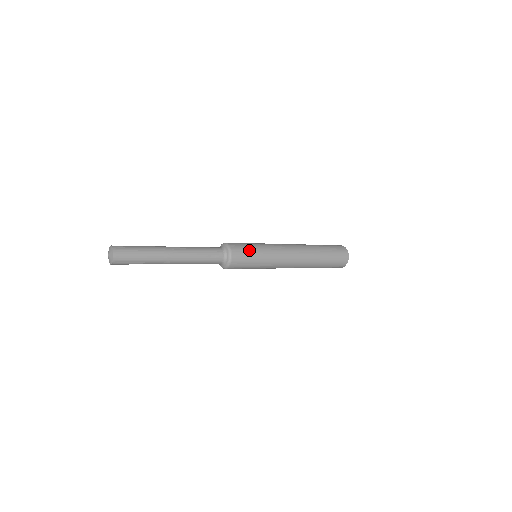
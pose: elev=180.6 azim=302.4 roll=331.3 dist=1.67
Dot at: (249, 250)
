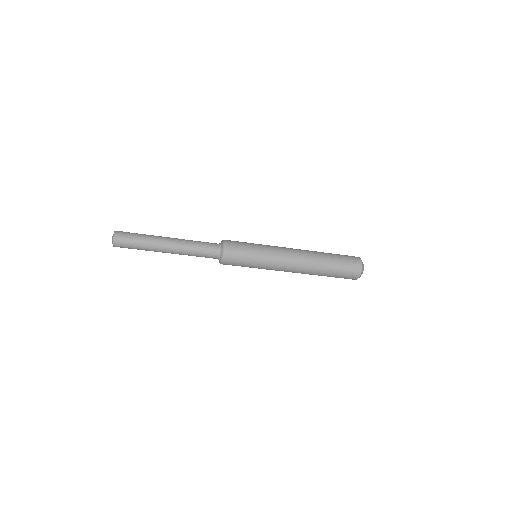
Dot at: (245, 250)
